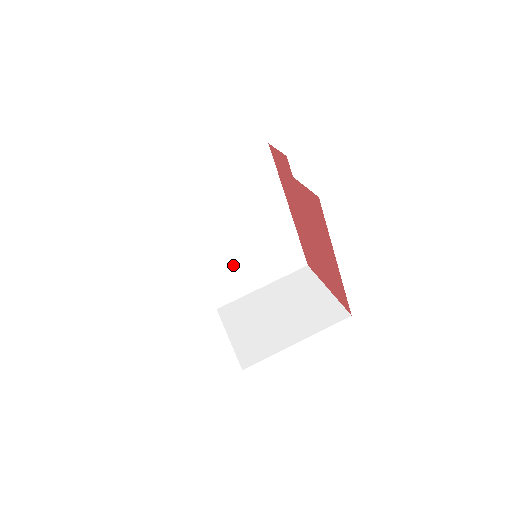
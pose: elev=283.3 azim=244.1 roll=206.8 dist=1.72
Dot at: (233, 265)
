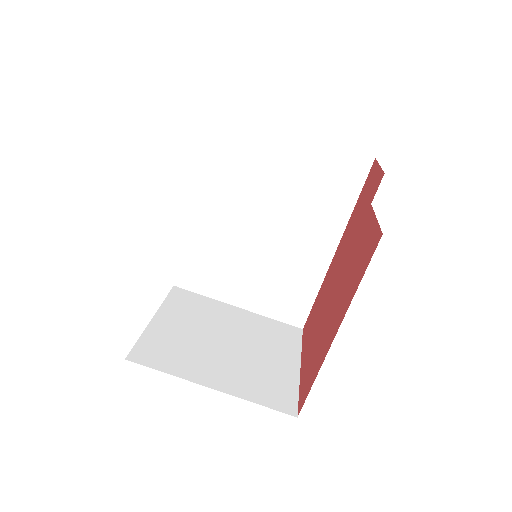
Dot at: (229, 255)
